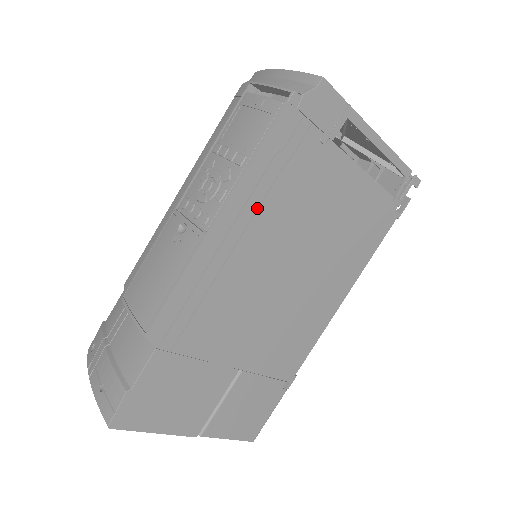
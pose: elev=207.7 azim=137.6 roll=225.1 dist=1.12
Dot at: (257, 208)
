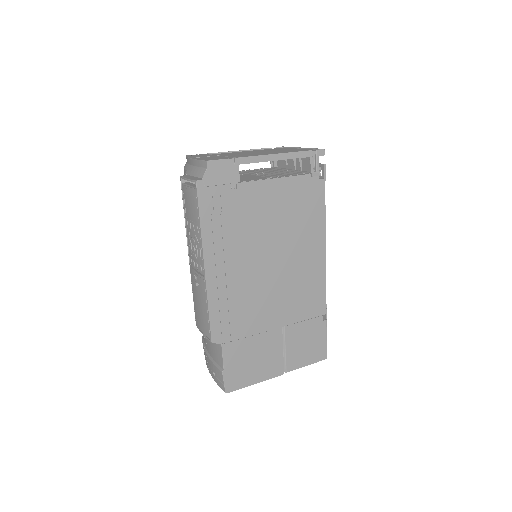
Dot at: (223, 246)
